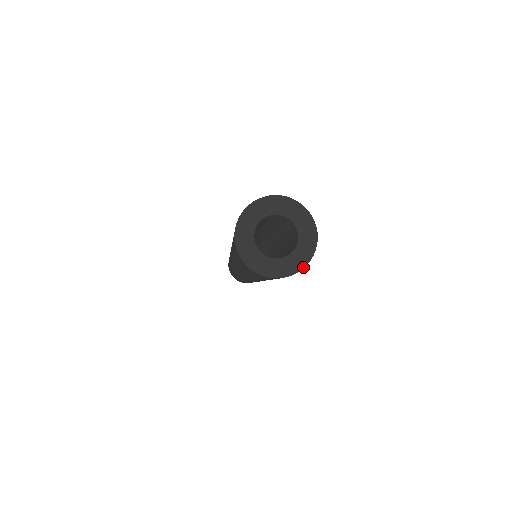
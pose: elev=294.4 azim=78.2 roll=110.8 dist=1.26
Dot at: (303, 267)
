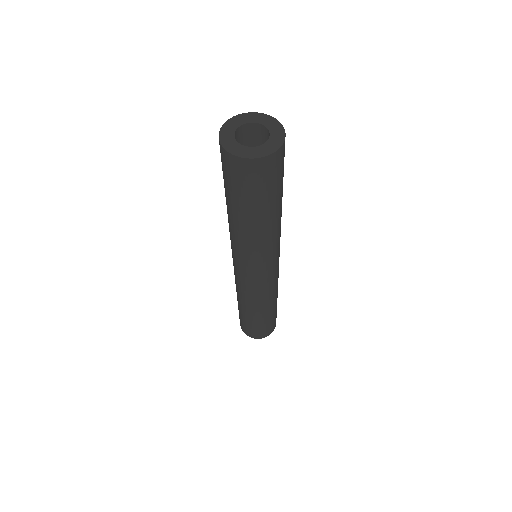
Dot at: (274, 152)
